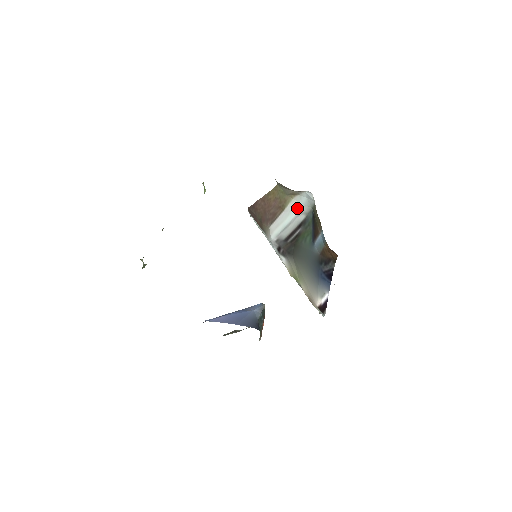
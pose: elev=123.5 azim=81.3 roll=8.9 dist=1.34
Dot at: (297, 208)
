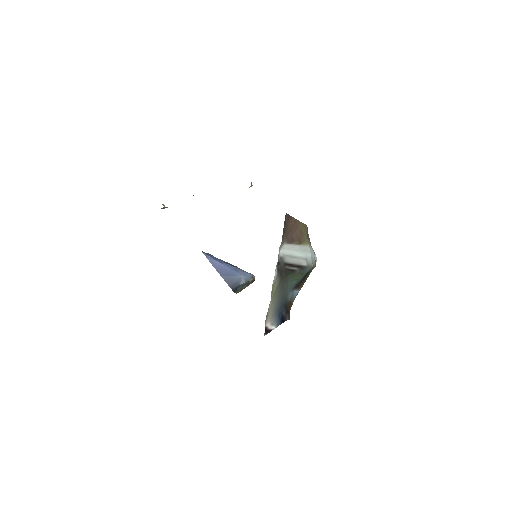
Dot at: (307, 254)
